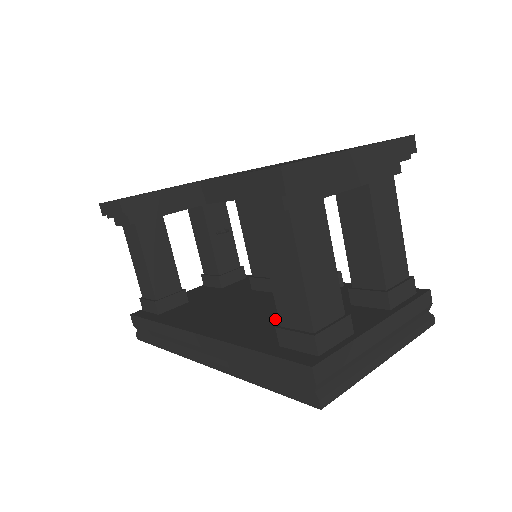
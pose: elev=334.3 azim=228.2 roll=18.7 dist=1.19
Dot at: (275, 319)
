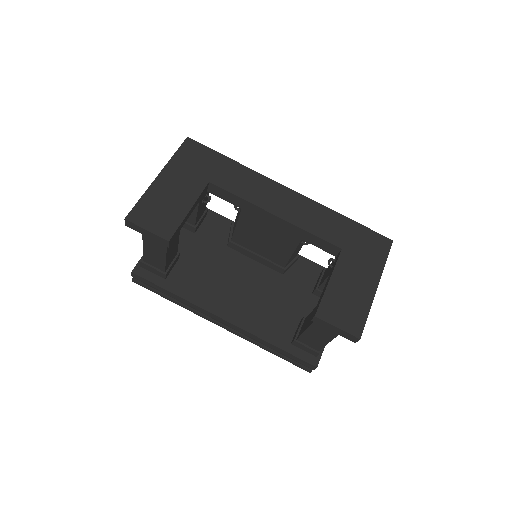
Dot at: (272, 306)
